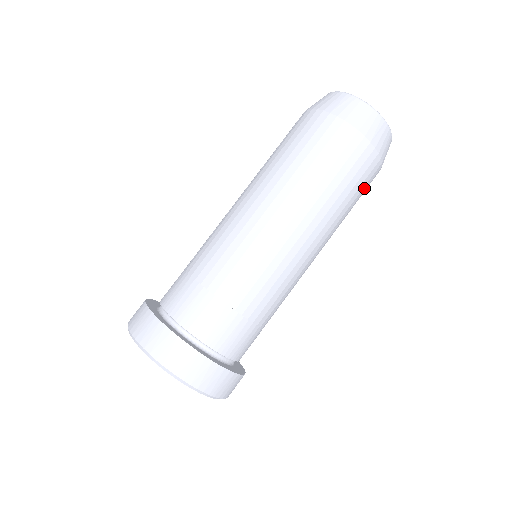
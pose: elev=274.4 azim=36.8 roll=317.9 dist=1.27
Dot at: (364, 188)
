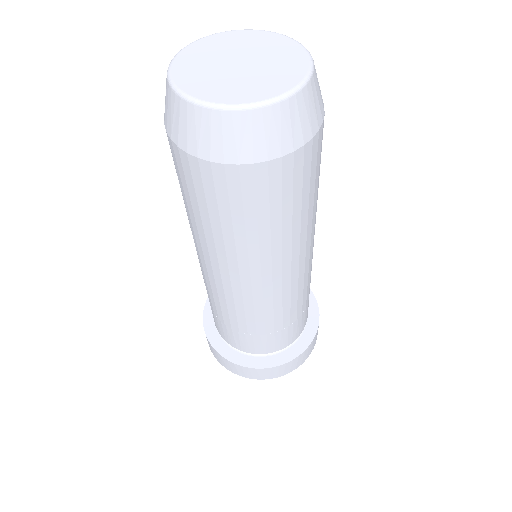
Dot at: (297, 187)
